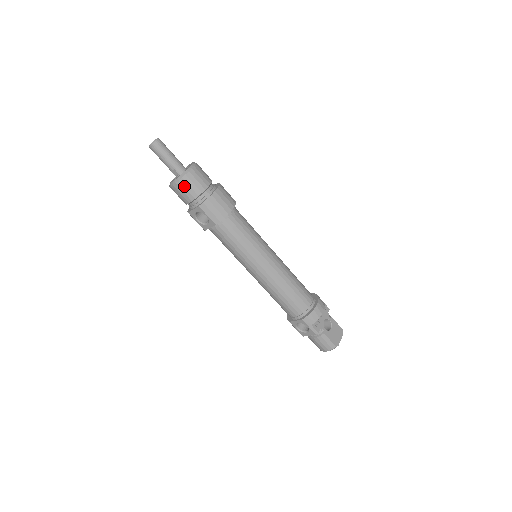
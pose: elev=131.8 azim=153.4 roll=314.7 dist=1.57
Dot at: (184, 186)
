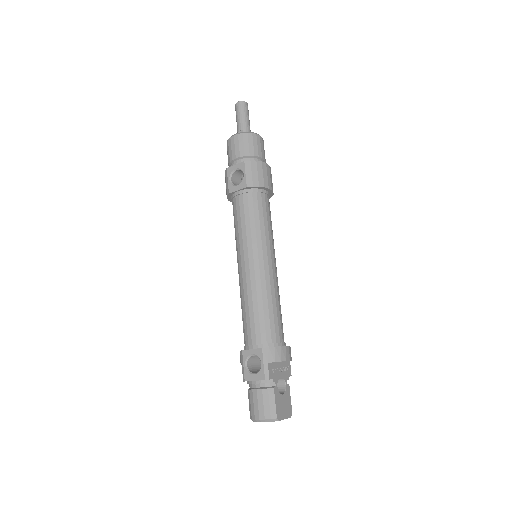
Dot at: (244, 140)
